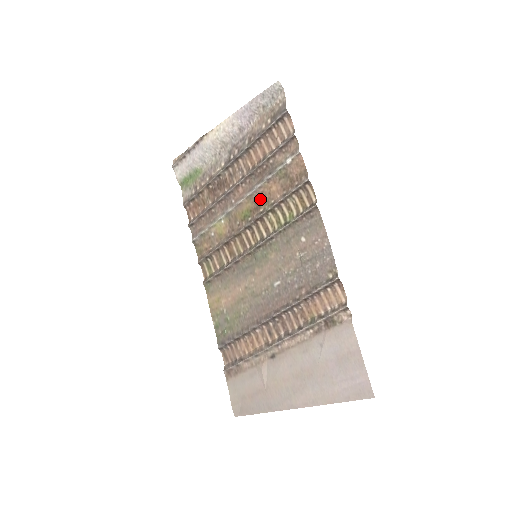
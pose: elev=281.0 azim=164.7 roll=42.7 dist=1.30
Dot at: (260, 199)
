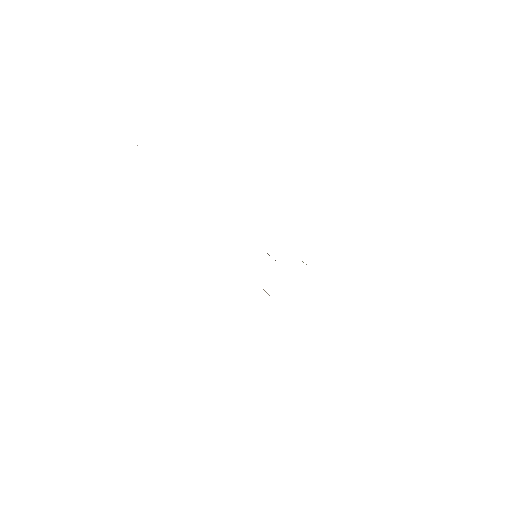
Dot at: occluded
